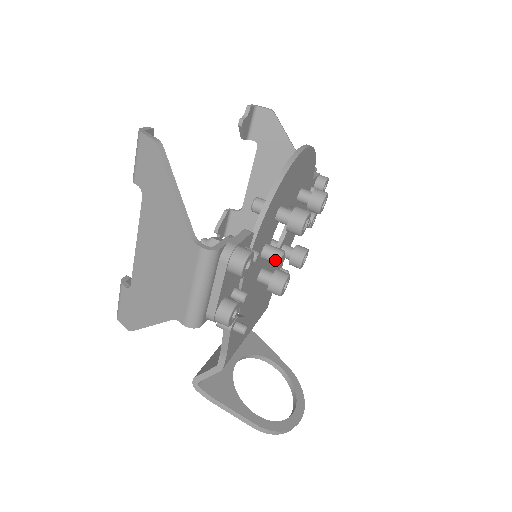
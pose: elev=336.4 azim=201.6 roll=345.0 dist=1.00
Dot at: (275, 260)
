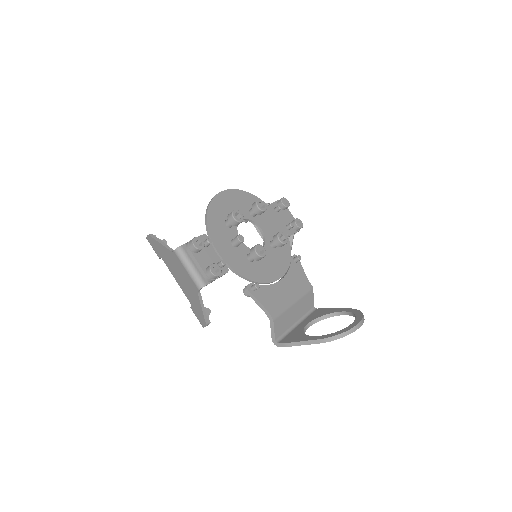
Dot at: (237, 241)
